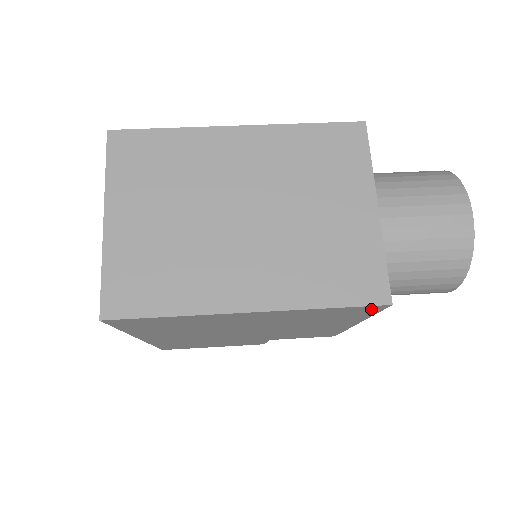
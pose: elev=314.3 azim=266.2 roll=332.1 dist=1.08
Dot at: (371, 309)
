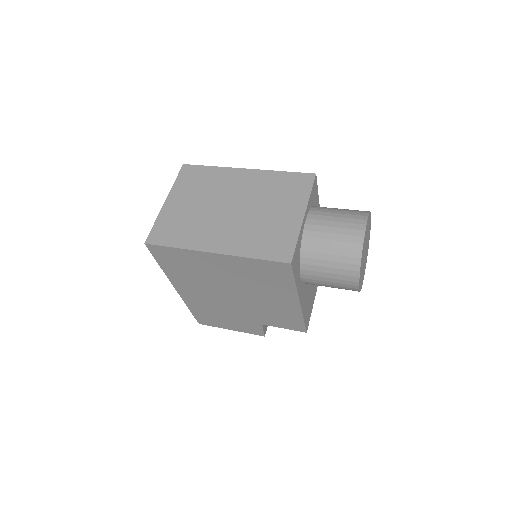
Dot at: (284, 269)
